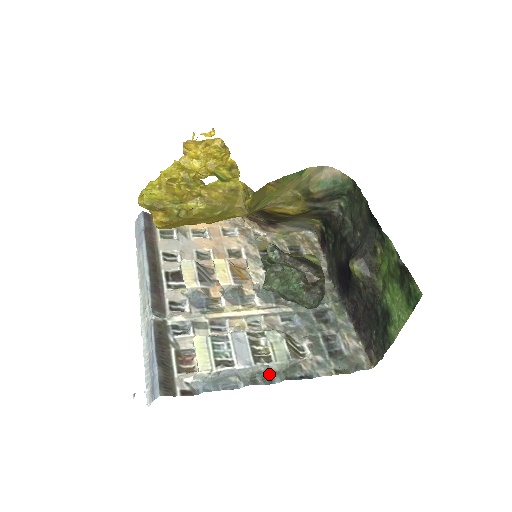
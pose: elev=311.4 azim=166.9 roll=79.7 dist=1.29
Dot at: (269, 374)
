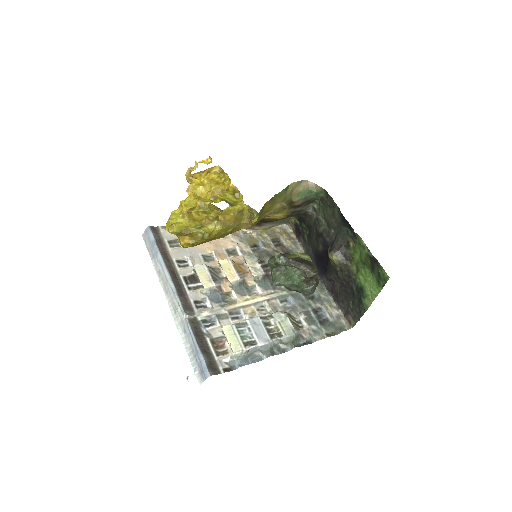
Dot at: (282, 345)
